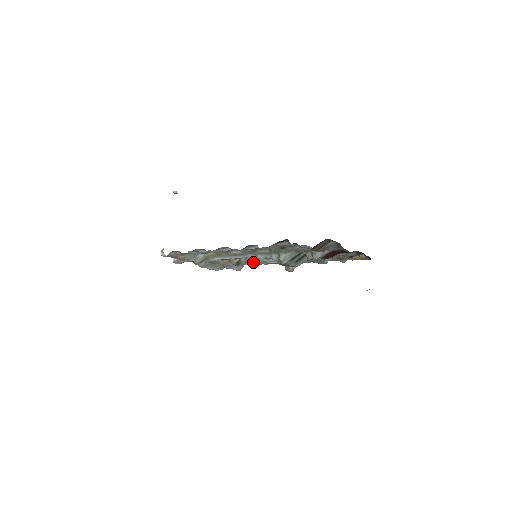
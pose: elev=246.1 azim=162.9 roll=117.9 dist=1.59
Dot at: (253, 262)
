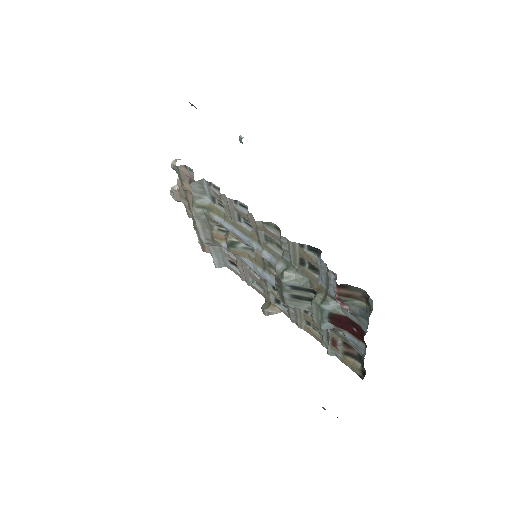
Dot at: (245, 261)
